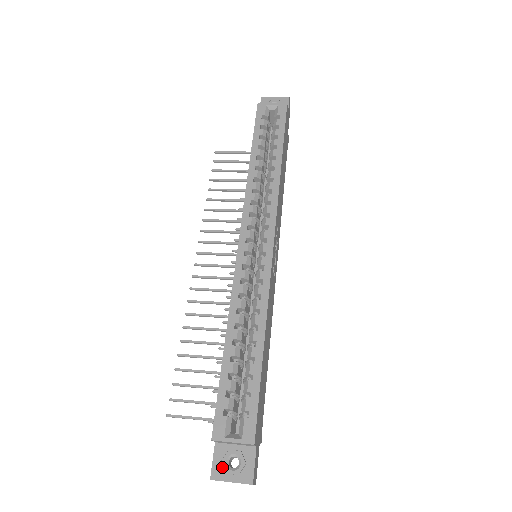
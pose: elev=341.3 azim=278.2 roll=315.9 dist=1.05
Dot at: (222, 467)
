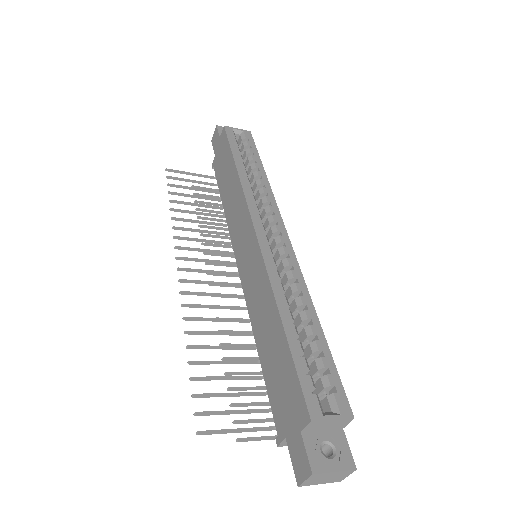
Dot at: (319, 457)
